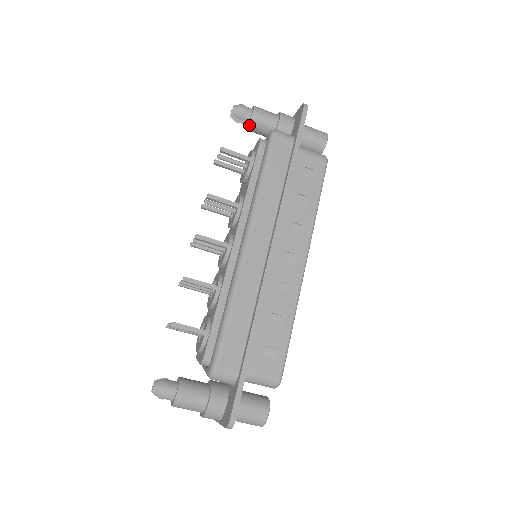
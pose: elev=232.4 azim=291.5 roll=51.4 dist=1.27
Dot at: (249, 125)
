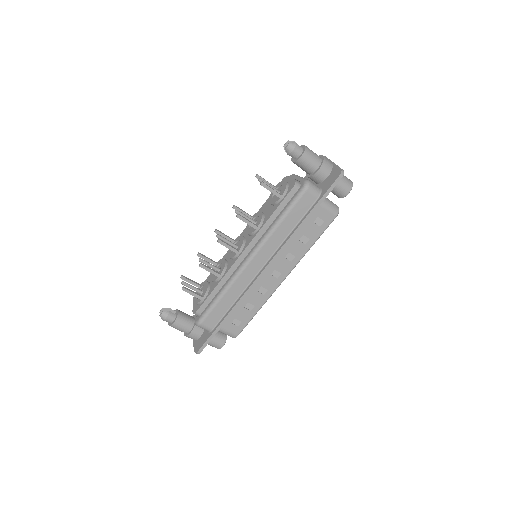
Dot at: (294, 162)
